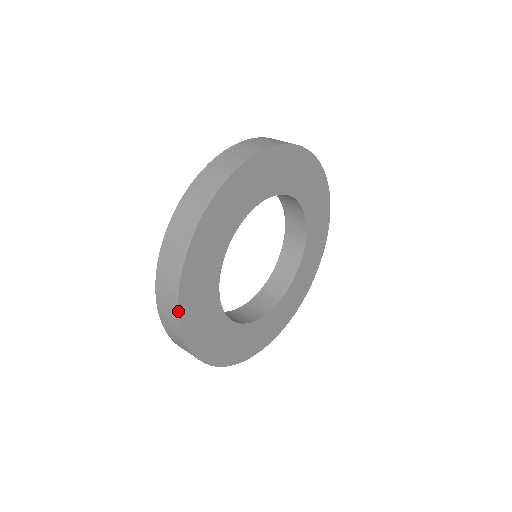
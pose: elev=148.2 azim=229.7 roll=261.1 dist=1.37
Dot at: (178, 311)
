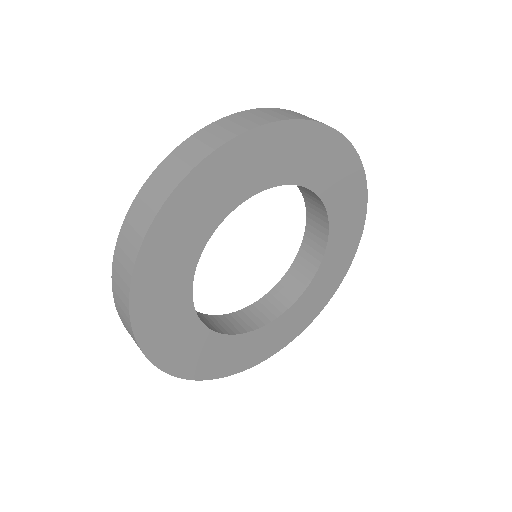
Dot at: (145, 234)
